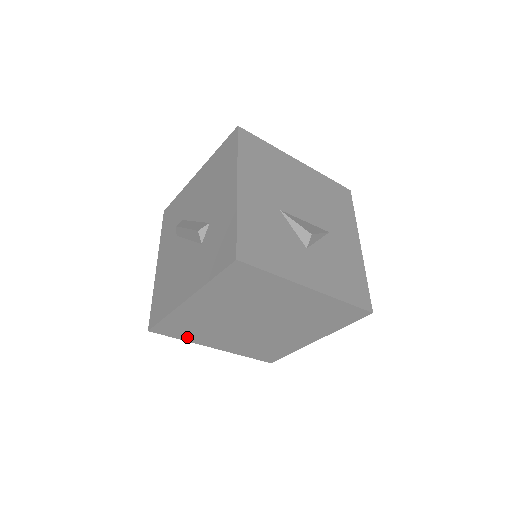
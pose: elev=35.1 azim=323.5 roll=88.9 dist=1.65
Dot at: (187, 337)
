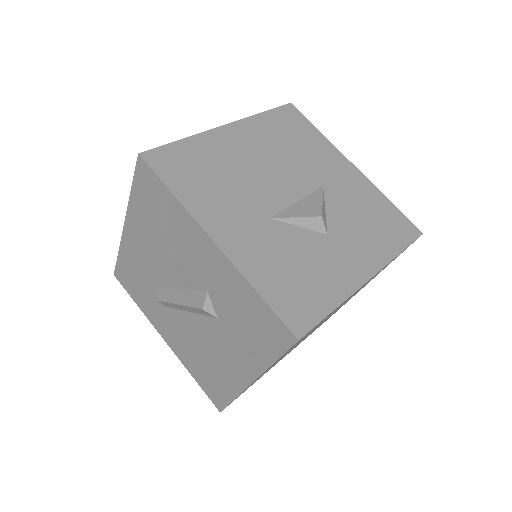
Dot at: occluded
